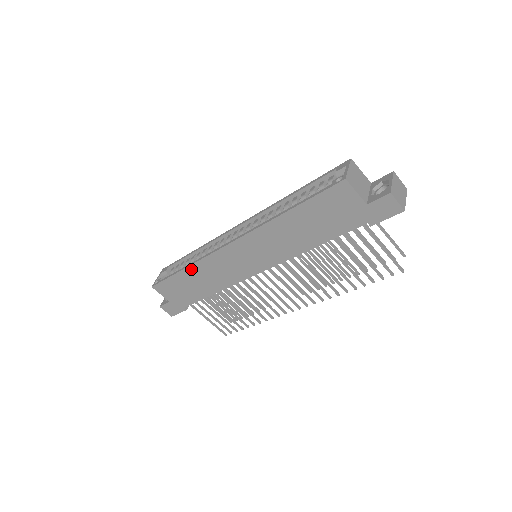
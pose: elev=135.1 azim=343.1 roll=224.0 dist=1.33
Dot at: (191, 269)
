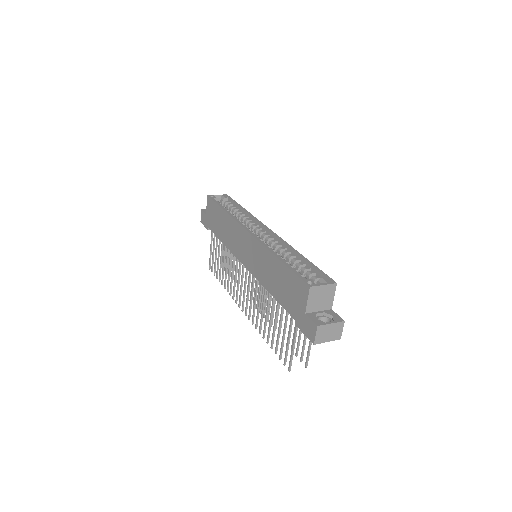
Dot at: (226, 215)
